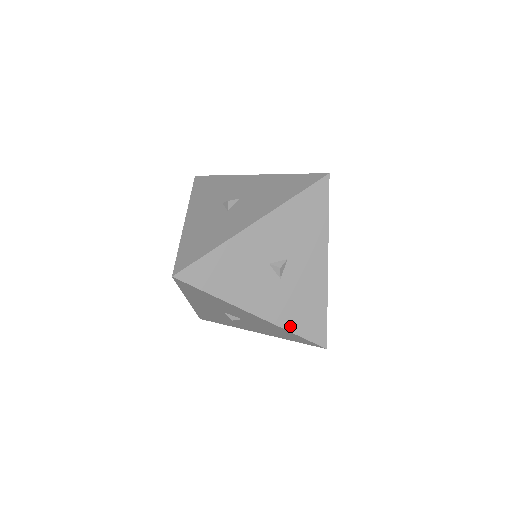
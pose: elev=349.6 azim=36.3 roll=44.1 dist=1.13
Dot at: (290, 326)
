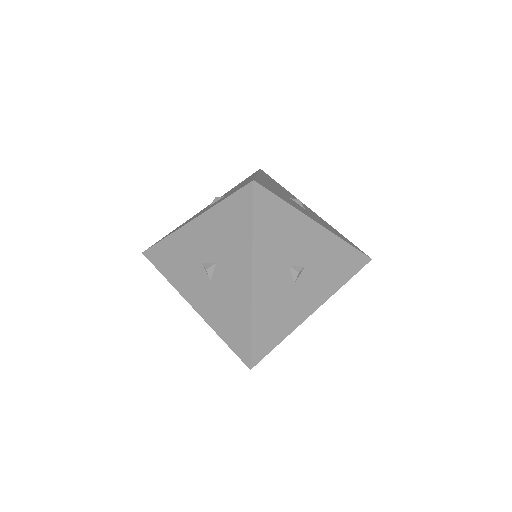
Dot at: (218, 330)
